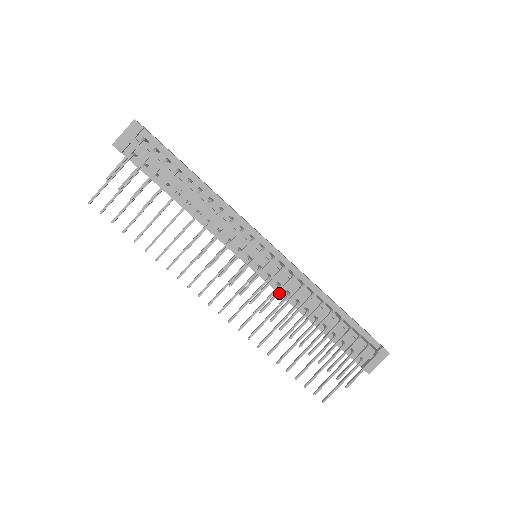
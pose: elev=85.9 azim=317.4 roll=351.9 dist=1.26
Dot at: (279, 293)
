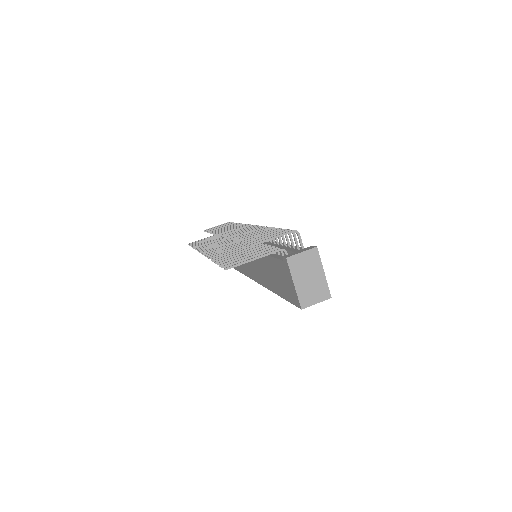
Dot at: (246, 230)
